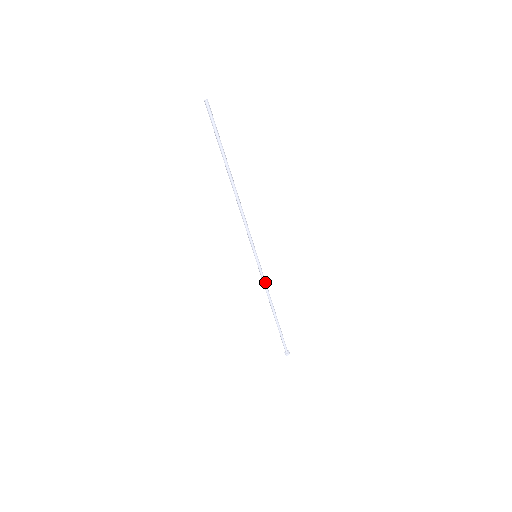
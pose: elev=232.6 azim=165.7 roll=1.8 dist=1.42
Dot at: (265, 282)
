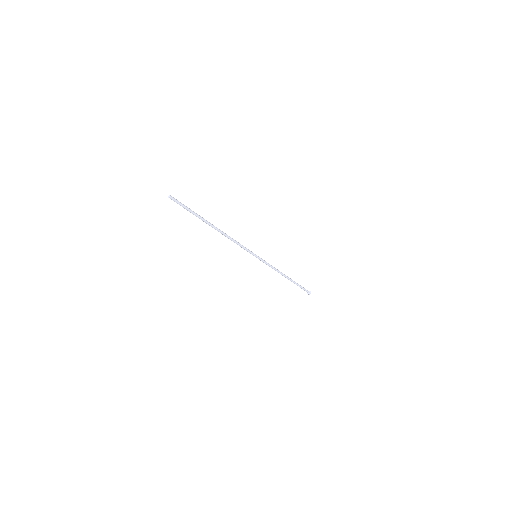
Dot at: (270, 266)
